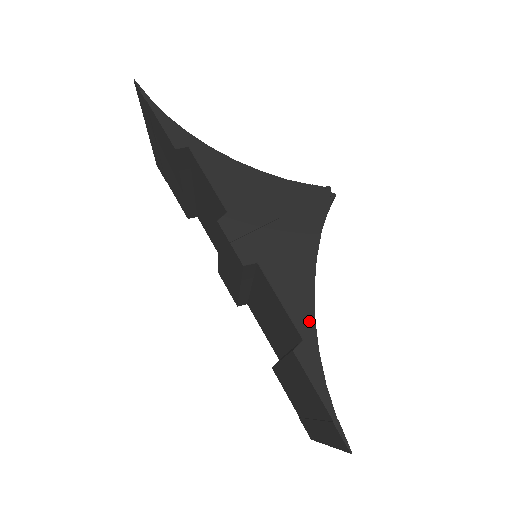
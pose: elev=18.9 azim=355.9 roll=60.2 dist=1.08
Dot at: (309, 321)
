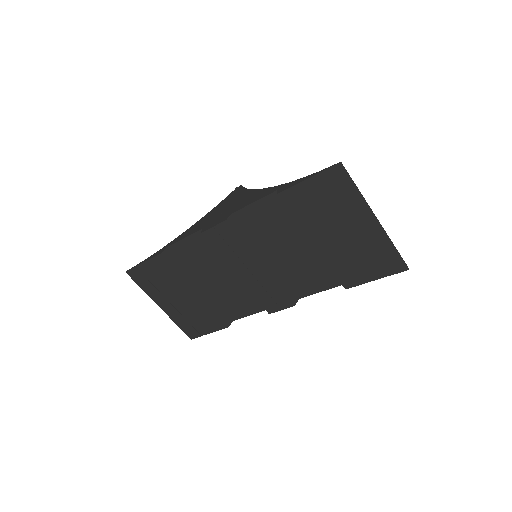
Dot at: (272, 189)
